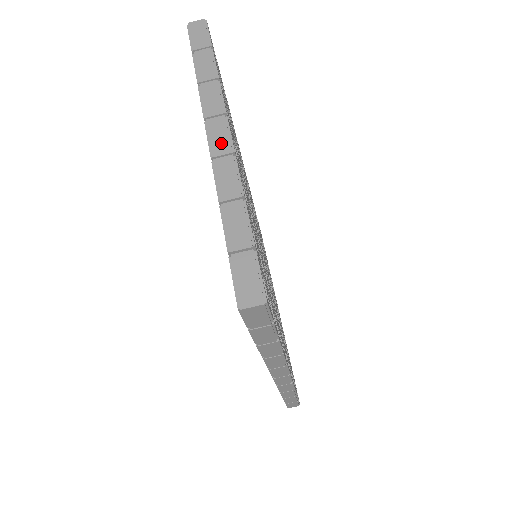
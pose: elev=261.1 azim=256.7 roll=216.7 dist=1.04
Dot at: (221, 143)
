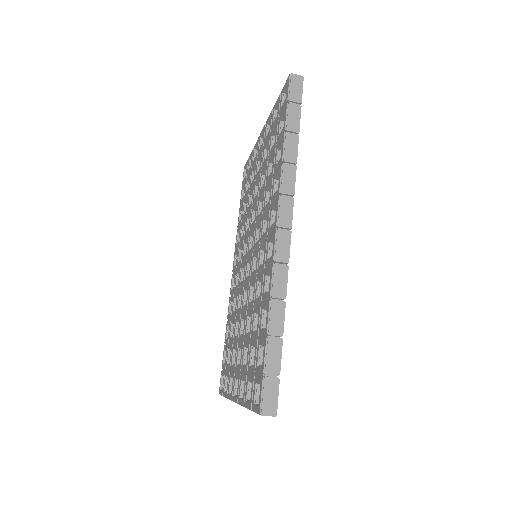
Dot at: occluded
